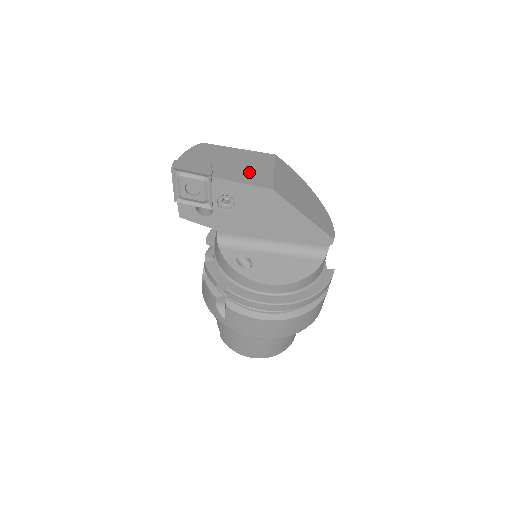
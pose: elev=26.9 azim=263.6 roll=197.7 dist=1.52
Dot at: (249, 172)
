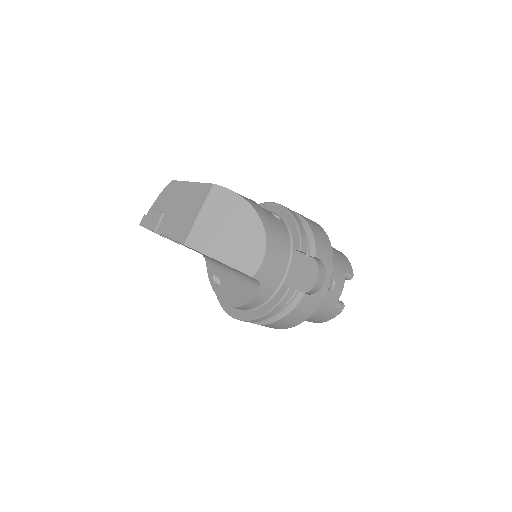
Dot at: (180, 220)
